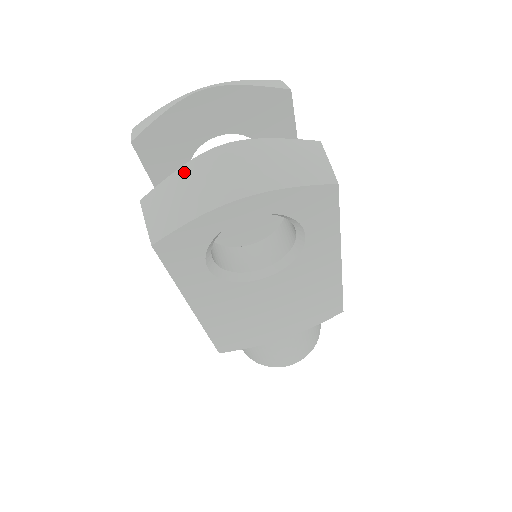
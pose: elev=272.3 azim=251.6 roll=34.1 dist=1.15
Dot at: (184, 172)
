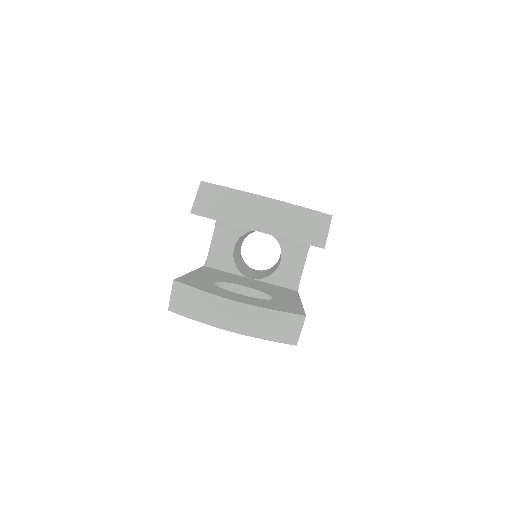
Dot at: (206, 296)
